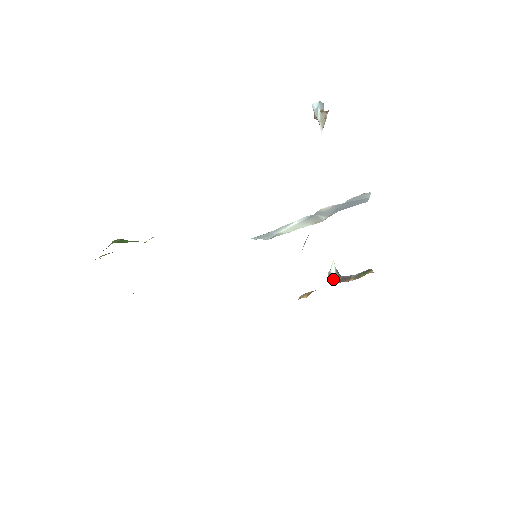
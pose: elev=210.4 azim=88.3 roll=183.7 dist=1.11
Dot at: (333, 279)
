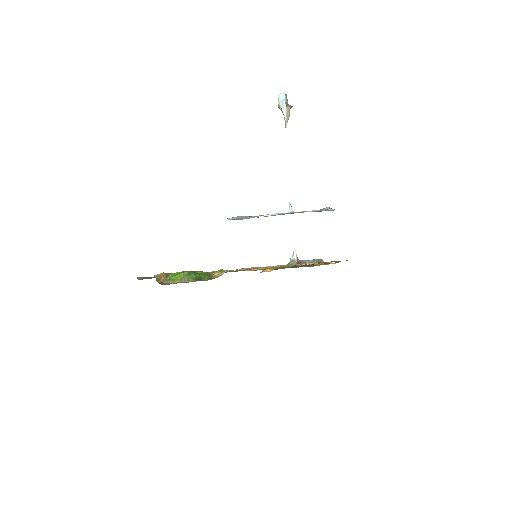
Dot at: occluded
